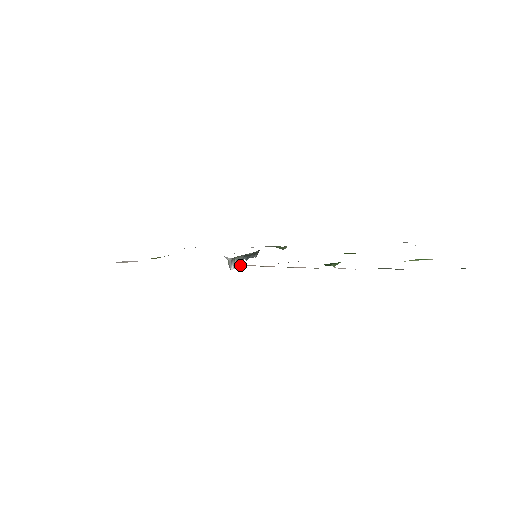
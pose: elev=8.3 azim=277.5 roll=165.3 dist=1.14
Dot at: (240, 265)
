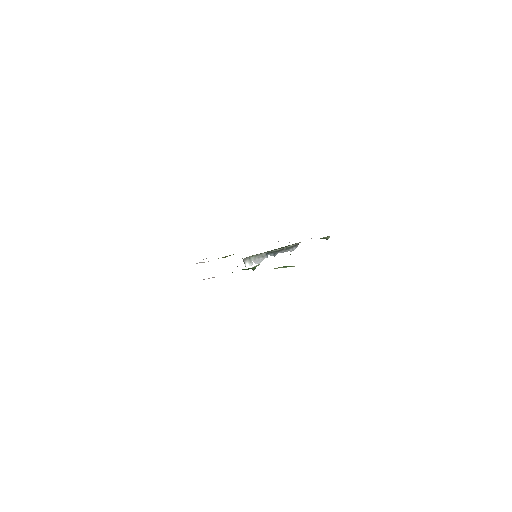
Dot at: occluded
